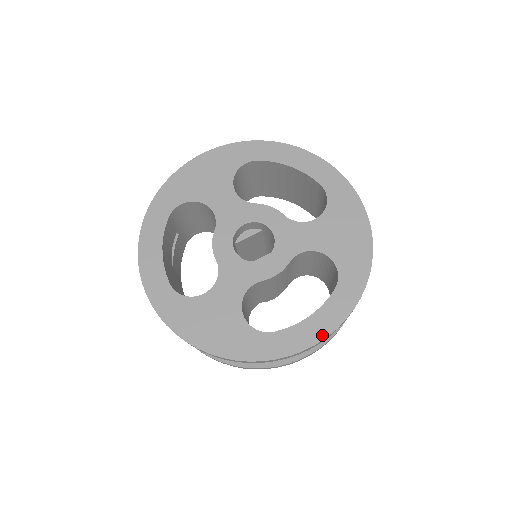
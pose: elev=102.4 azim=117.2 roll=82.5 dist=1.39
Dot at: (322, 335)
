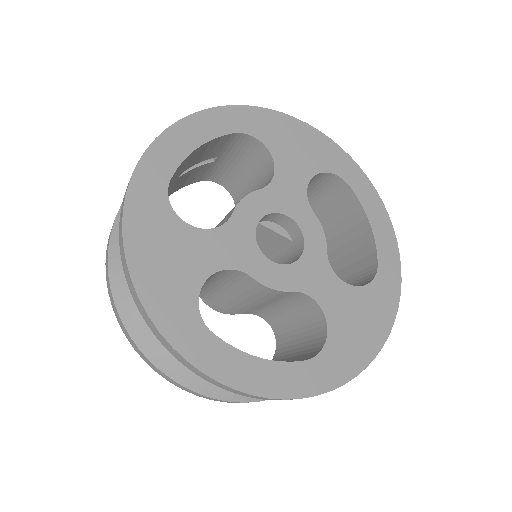
Dot at: (252, 388)
